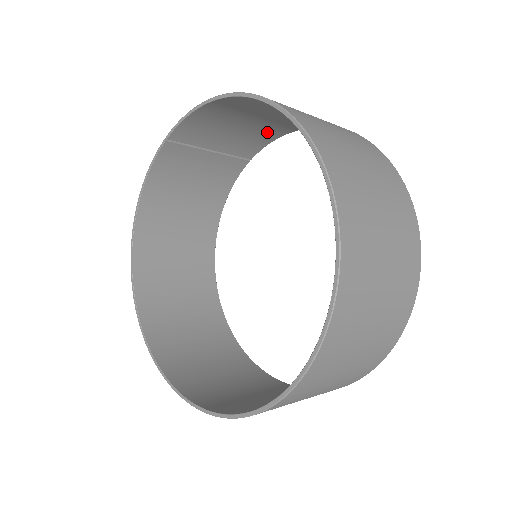
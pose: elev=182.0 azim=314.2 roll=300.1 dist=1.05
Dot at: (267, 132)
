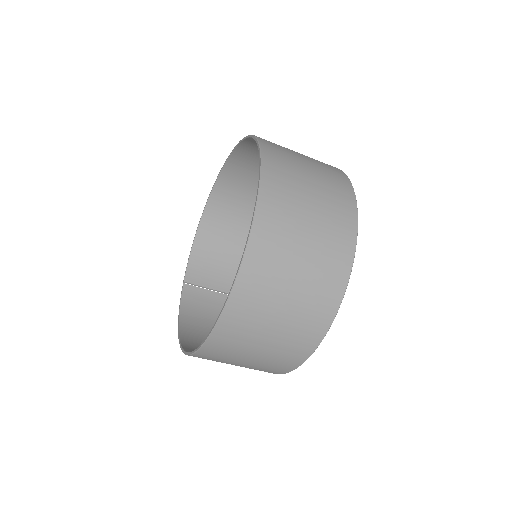
Dot at: occluded
